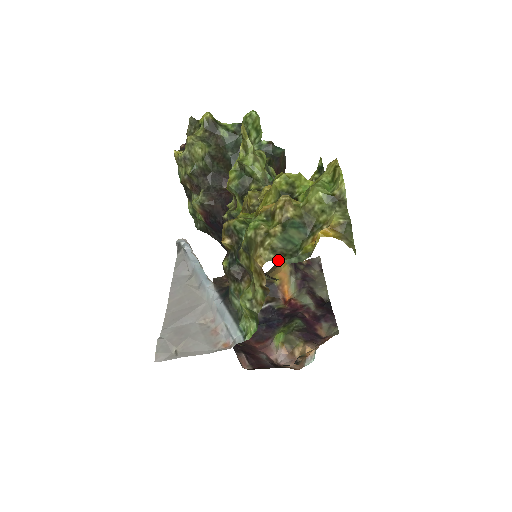
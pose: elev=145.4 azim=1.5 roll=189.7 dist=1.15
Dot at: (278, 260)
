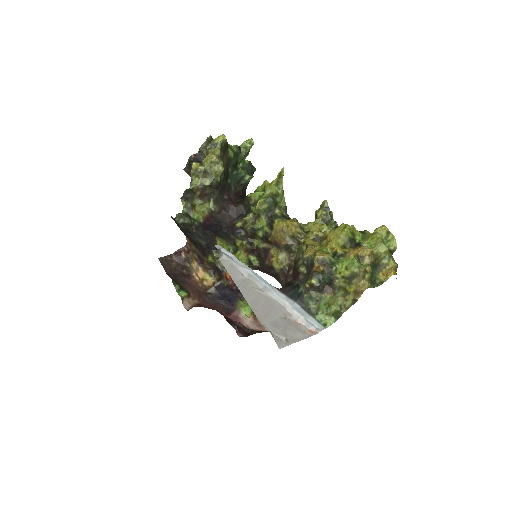
Dot at: (371, 286)
